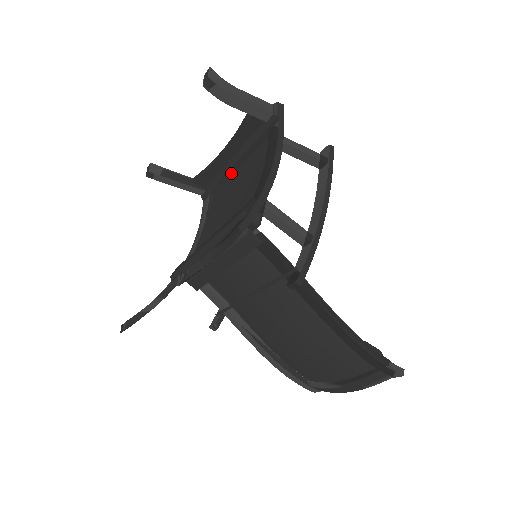
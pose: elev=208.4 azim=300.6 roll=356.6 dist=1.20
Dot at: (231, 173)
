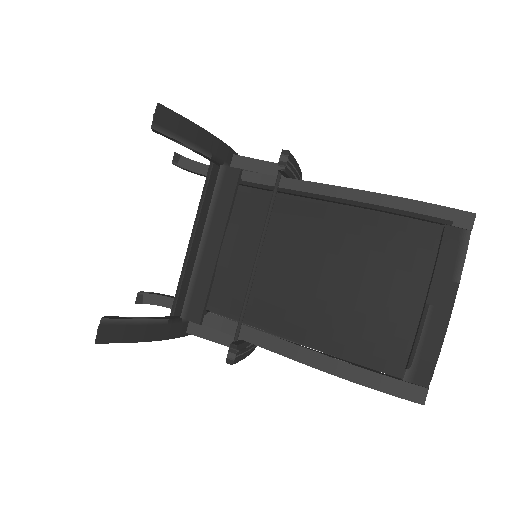
Dot at: occluded
